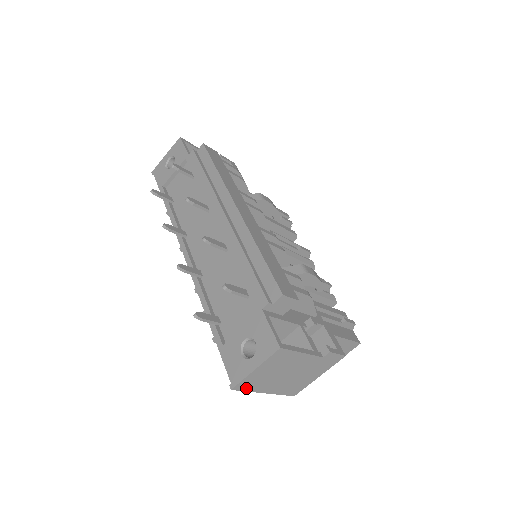
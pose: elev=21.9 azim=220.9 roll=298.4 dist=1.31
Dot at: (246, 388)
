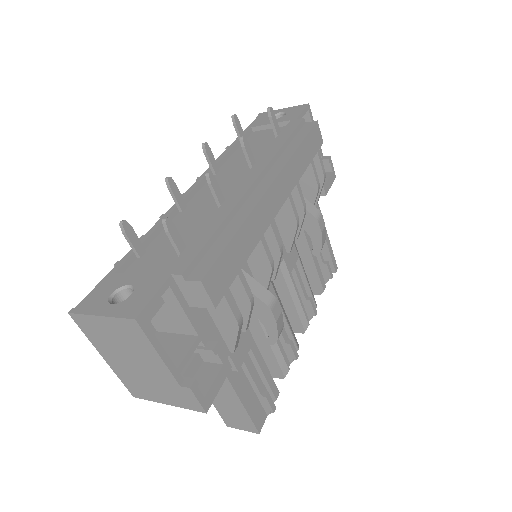
Dot at: (85, 329)
